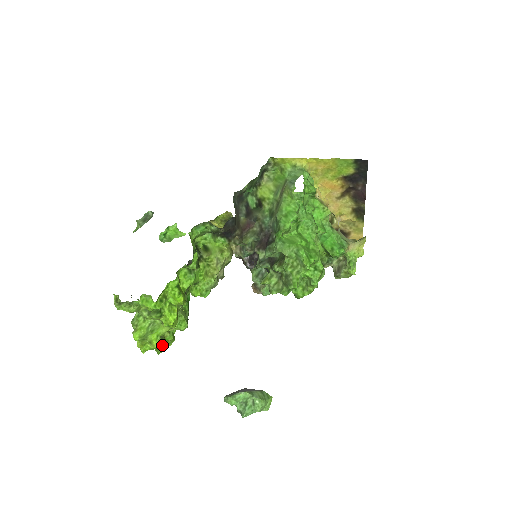
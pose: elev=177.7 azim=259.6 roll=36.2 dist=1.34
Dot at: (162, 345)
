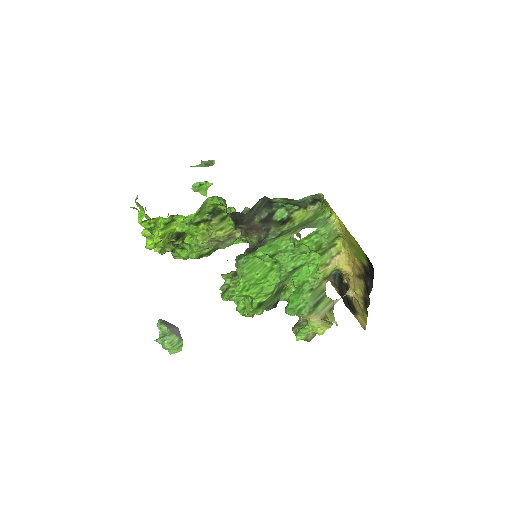
Dot at: (160, 253)
